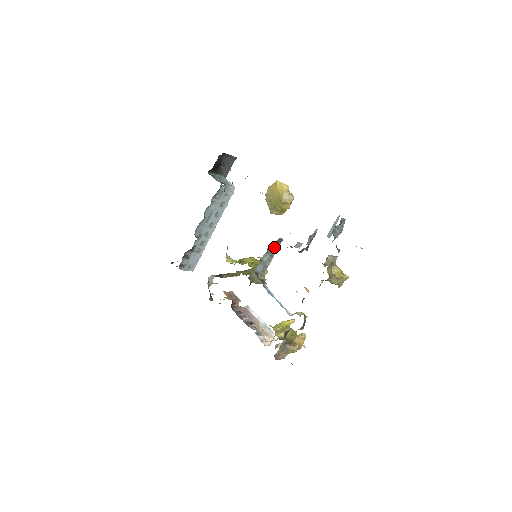
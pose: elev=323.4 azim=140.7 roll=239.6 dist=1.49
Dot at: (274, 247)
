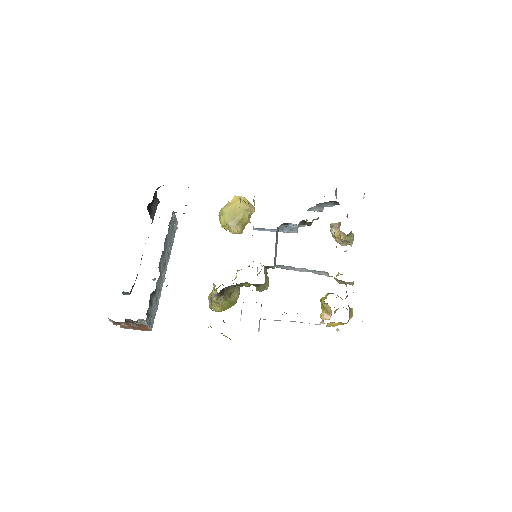
Dot at: (276, 236)
